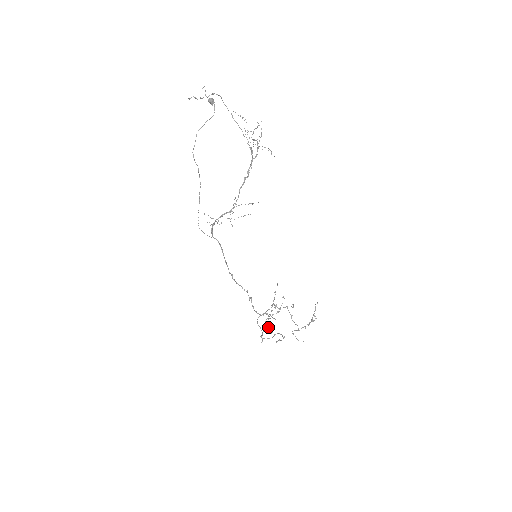
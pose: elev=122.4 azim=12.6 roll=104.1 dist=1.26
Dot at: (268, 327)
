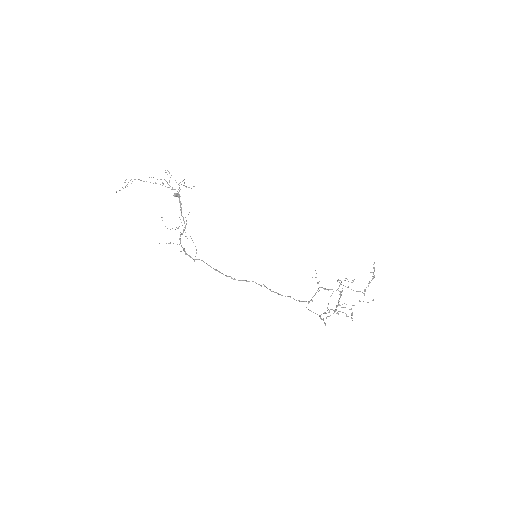
Dot at: (337, 312)
